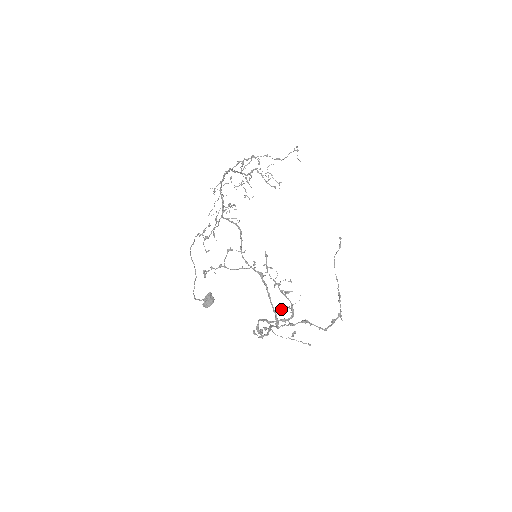
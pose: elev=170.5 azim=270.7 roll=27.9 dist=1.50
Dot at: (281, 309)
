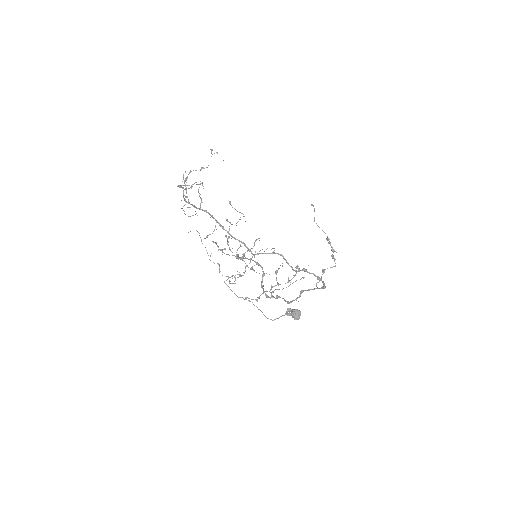
Dot at: occluded
